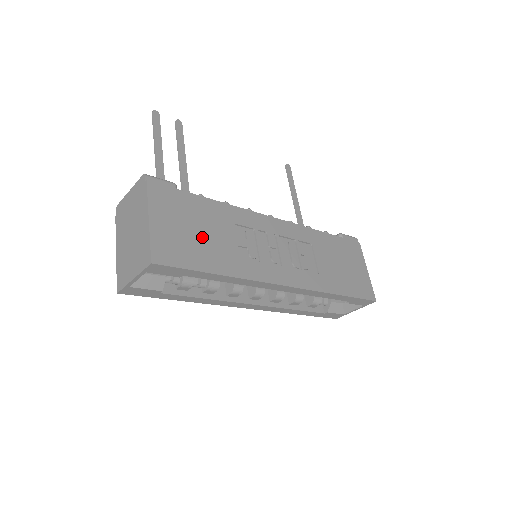
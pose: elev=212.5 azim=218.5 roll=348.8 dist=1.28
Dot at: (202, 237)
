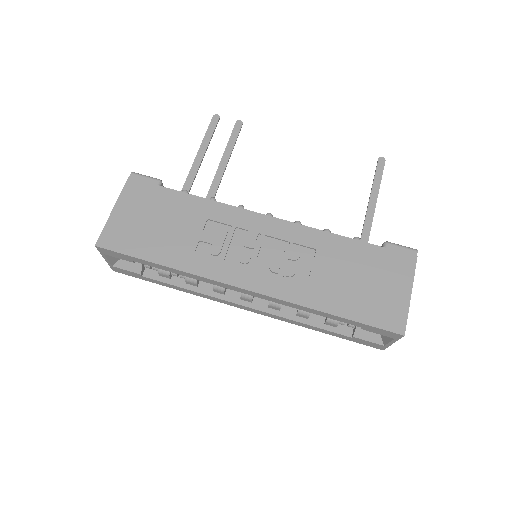
Dot at: (160, 229)
